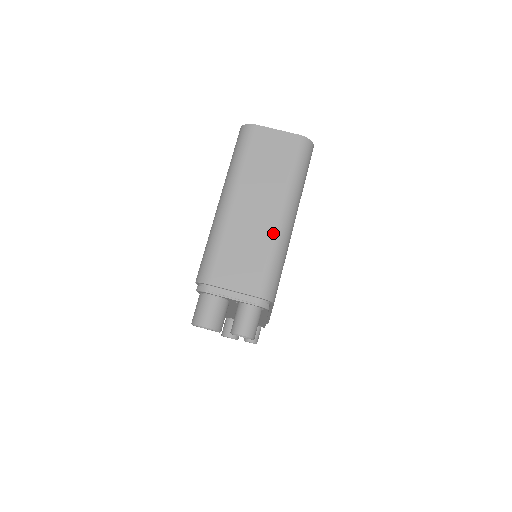
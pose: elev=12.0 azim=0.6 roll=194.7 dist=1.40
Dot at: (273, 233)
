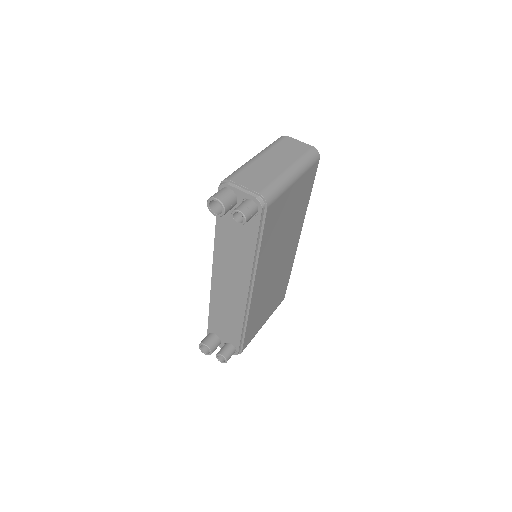
Dot at: (280, 173)
